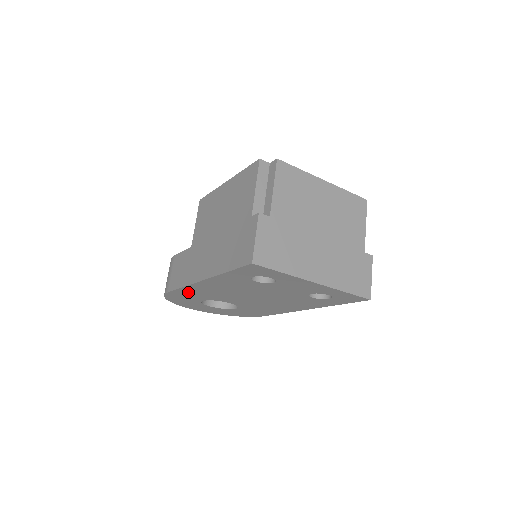
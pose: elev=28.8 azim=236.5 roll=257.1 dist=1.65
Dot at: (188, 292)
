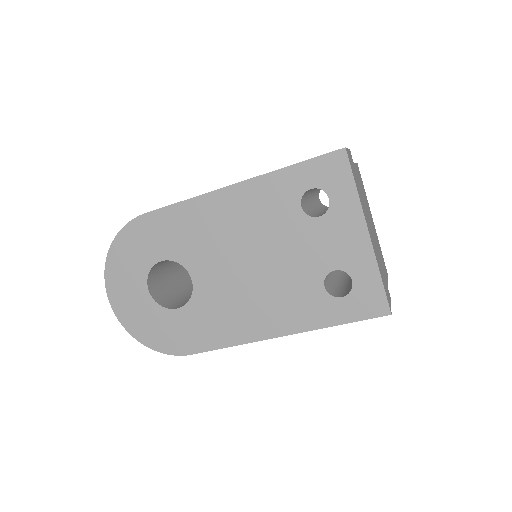
Dot at: (174, 221)
